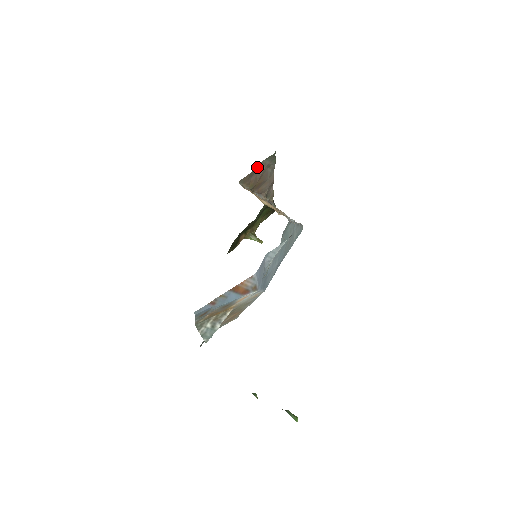
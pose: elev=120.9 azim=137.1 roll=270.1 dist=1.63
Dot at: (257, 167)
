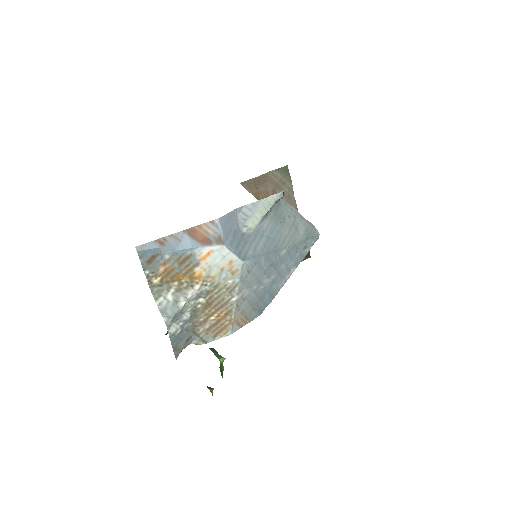
Dot at: (265, 176)
